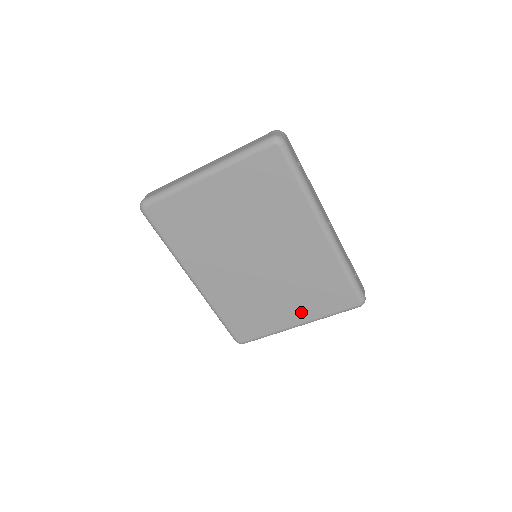
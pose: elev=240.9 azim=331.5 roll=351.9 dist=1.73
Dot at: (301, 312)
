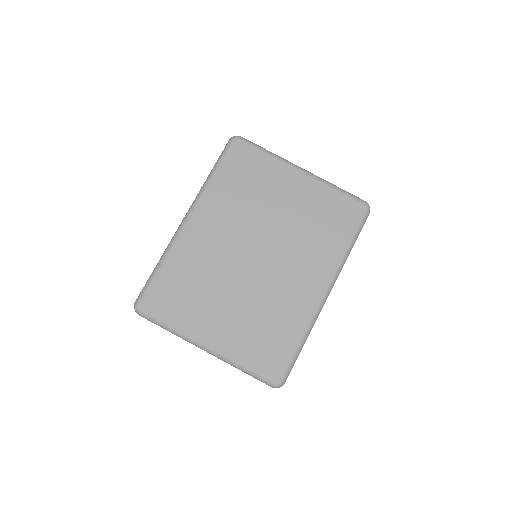
Dot at: (227, 337)
